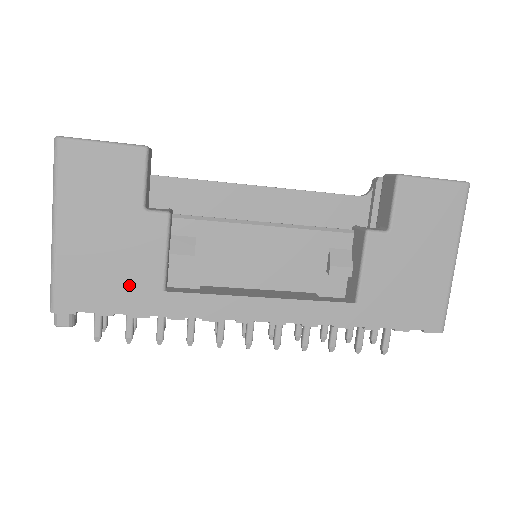
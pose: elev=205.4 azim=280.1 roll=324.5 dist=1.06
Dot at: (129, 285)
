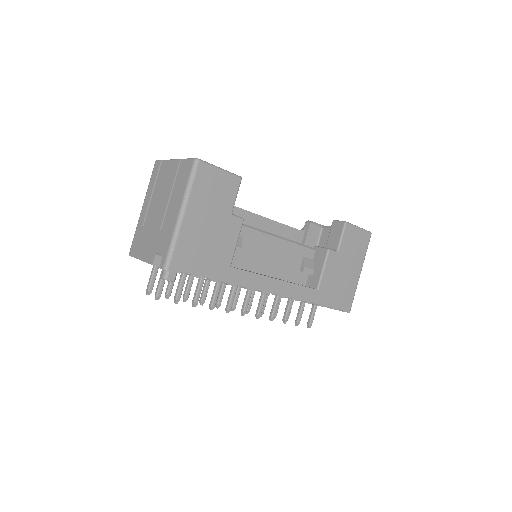
Dot at: (214, 259)
